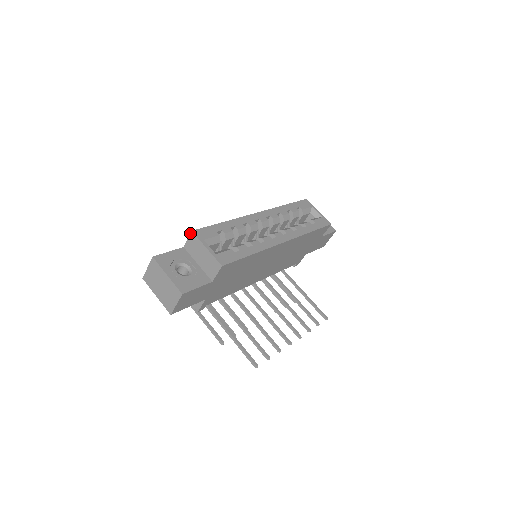
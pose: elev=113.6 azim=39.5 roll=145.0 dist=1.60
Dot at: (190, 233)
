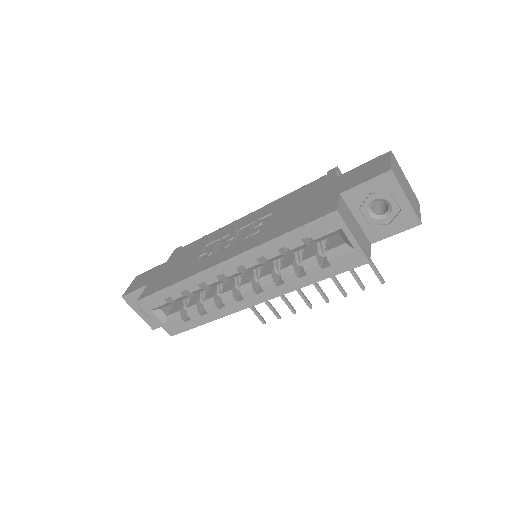
Dot at: (138, 298)
